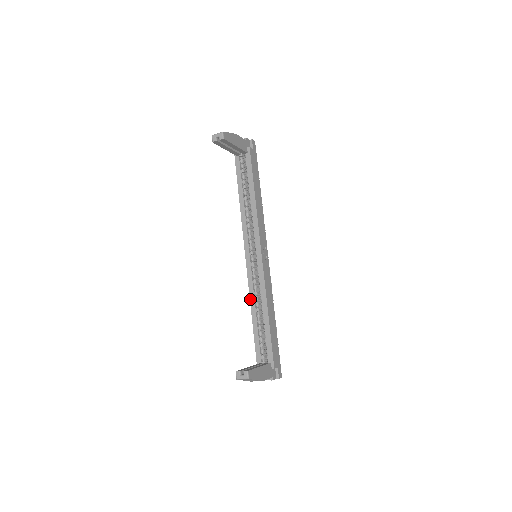
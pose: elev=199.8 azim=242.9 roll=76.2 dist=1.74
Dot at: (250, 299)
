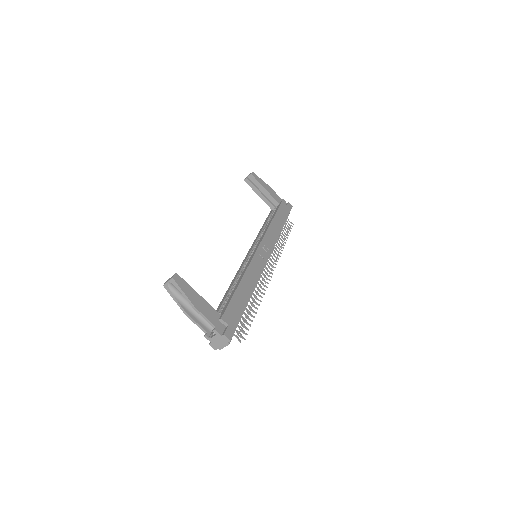
Dot at: (233, 280)
